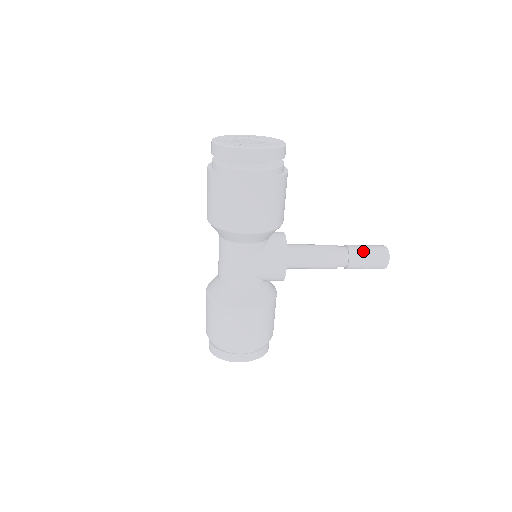
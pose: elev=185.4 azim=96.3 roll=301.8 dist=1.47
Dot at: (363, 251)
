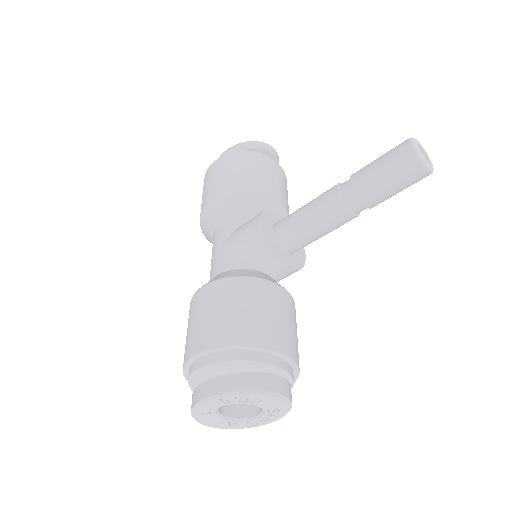
Dot at: occluded
